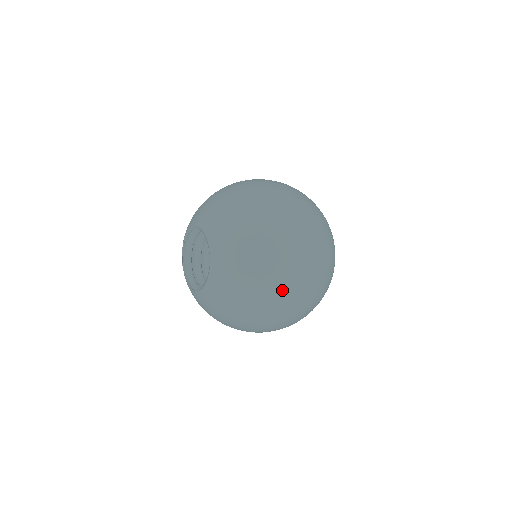
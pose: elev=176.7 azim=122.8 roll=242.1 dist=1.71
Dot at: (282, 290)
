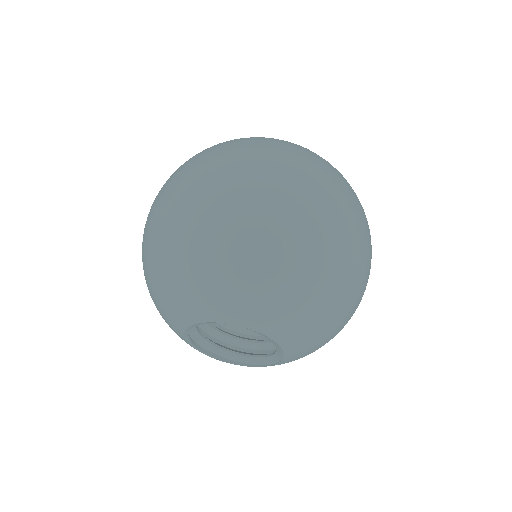
Dot at: (358, 263)
